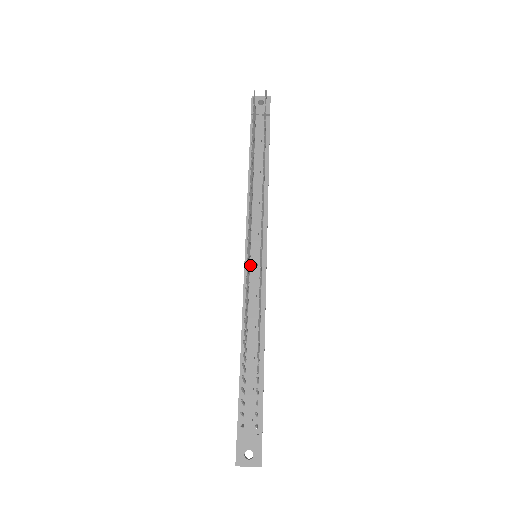
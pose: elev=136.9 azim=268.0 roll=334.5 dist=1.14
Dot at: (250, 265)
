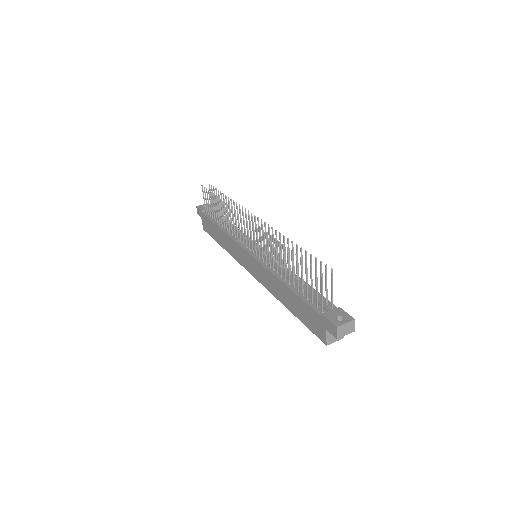
Dot at: (256, 255)
